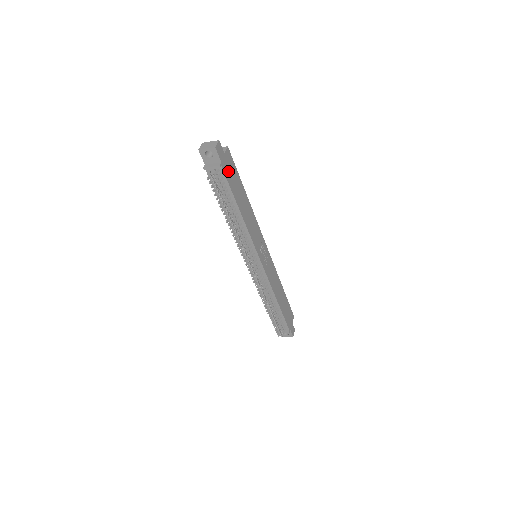
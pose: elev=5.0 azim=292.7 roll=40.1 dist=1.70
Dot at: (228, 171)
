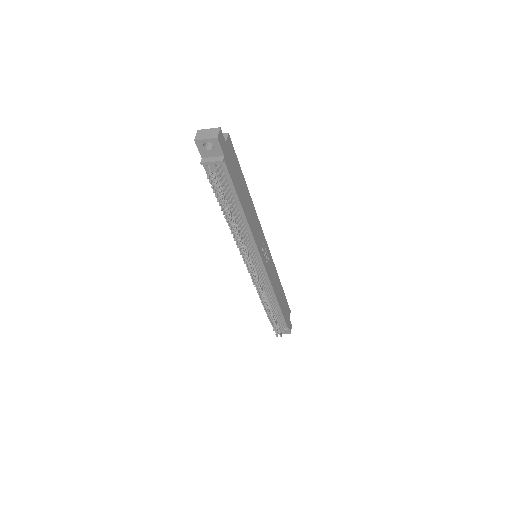
Dot at: (230, 165)
